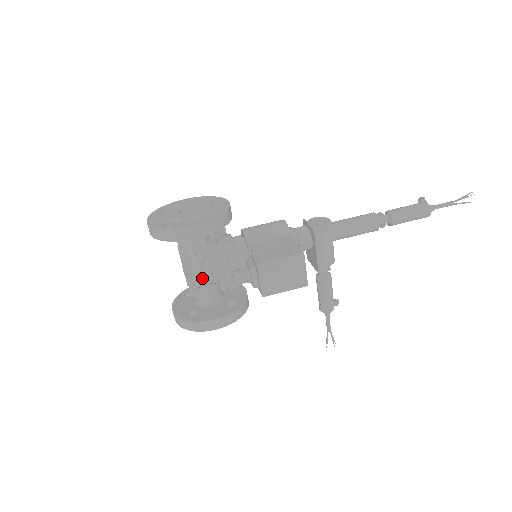
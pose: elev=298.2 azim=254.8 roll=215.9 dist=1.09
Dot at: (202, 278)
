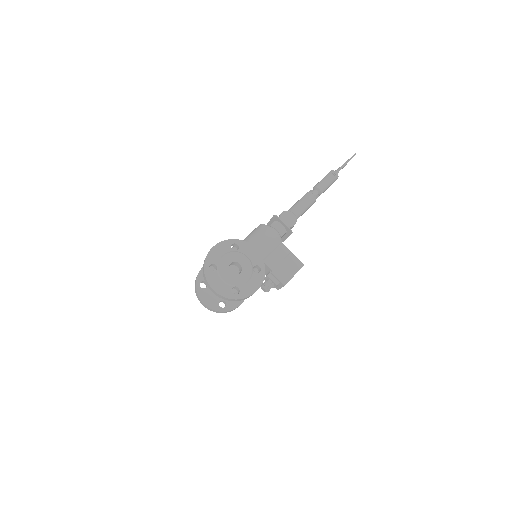
Dot at: occluded
